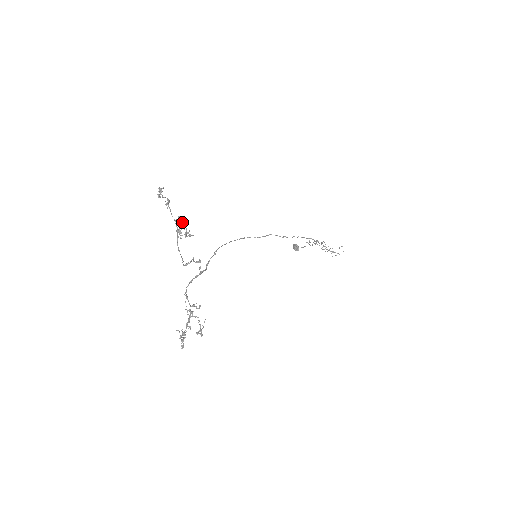
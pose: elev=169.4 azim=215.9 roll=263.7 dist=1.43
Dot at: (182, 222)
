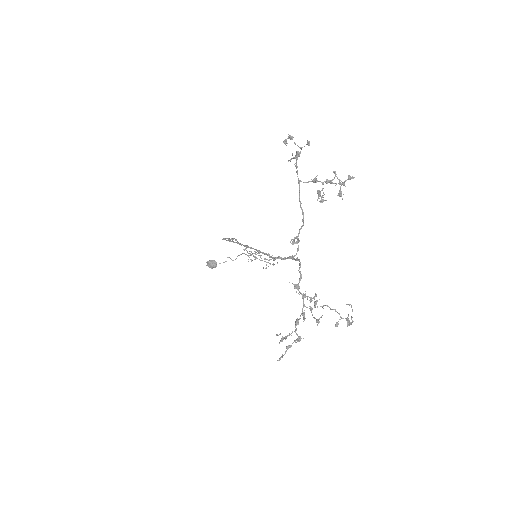
Dot at: (331, 180)
